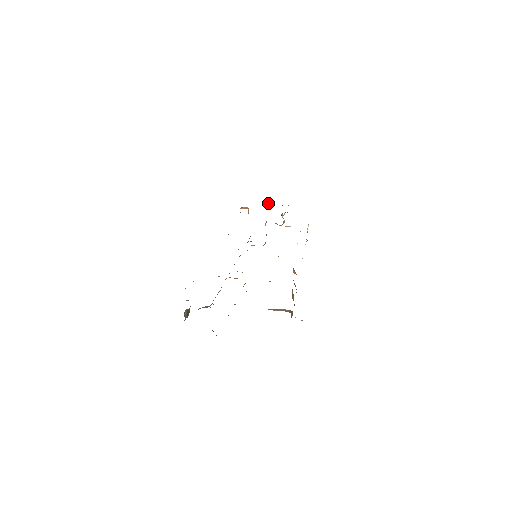
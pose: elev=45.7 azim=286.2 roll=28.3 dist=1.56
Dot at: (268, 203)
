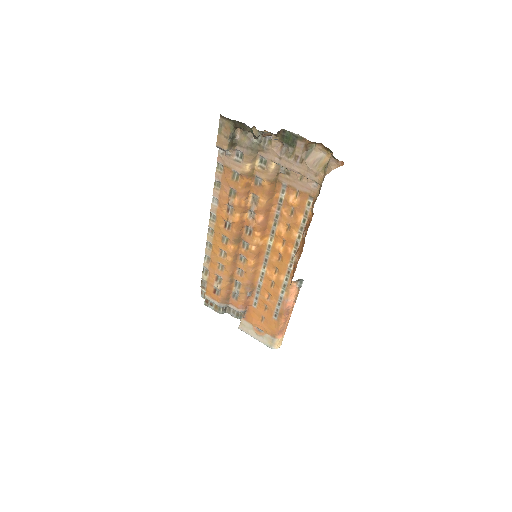
Dot at: occluded
